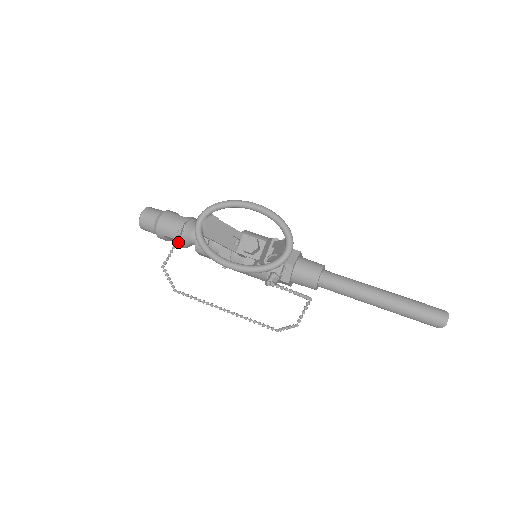
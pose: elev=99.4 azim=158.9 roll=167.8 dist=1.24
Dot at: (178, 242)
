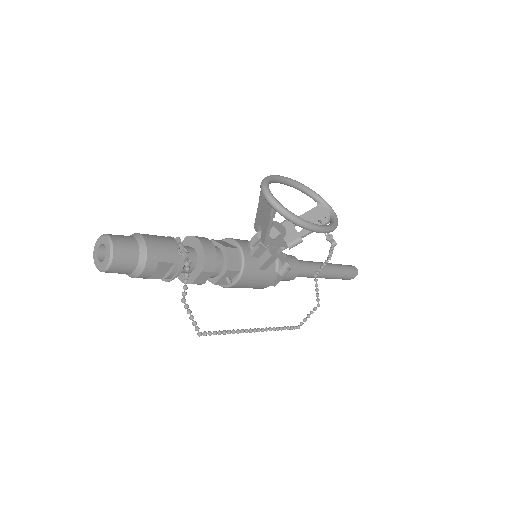
Dot at: (188, 260)
